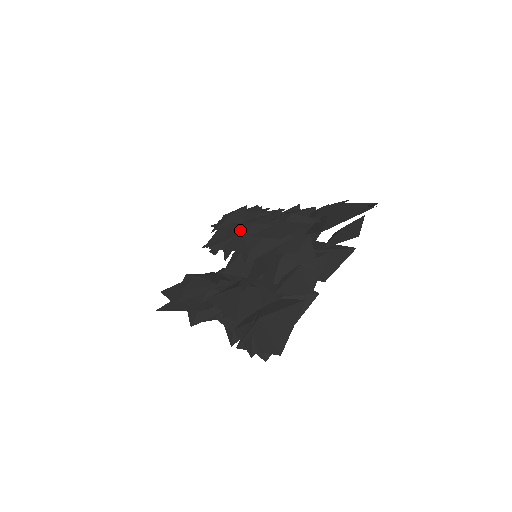
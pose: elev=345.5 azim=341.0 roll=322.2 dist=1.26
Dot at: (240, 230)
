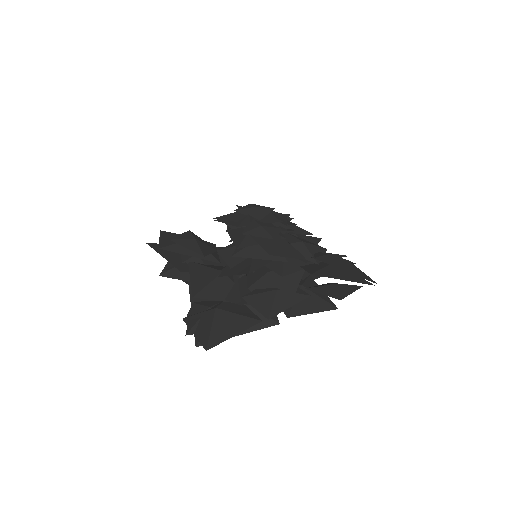
Dot at: occluded
